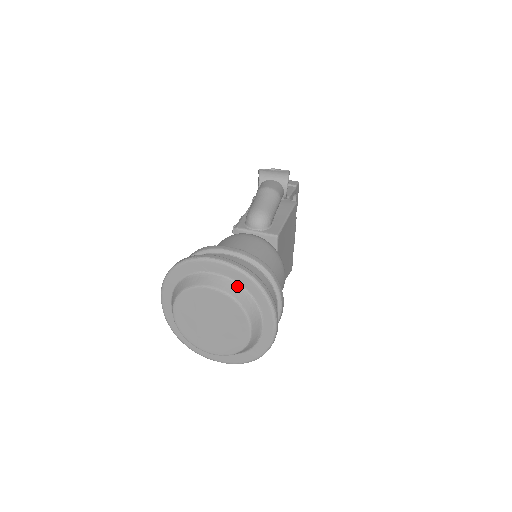
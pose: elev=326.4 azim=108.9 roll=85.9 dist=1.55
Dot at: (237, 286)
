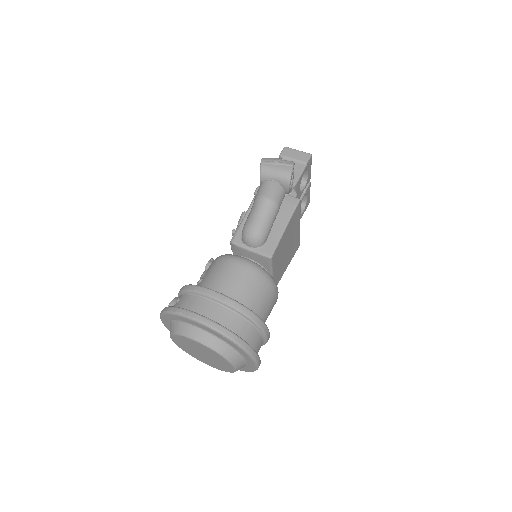
Dot at: (220, 341)
